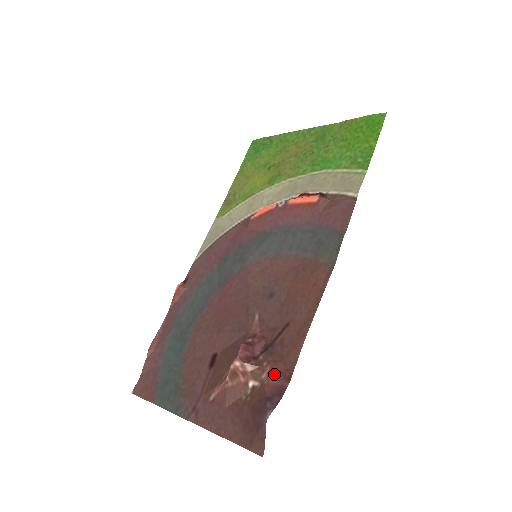
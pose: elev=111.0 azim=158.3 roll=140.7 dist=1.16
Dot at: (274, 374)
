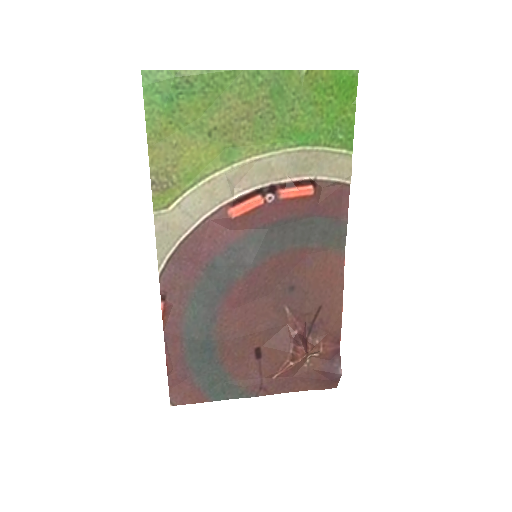
Dot at: (327, 345)
